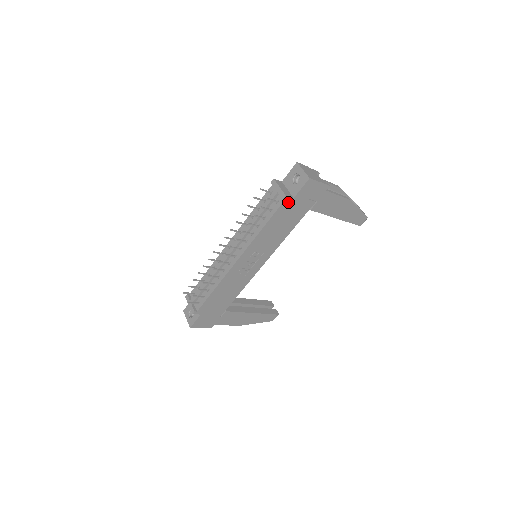
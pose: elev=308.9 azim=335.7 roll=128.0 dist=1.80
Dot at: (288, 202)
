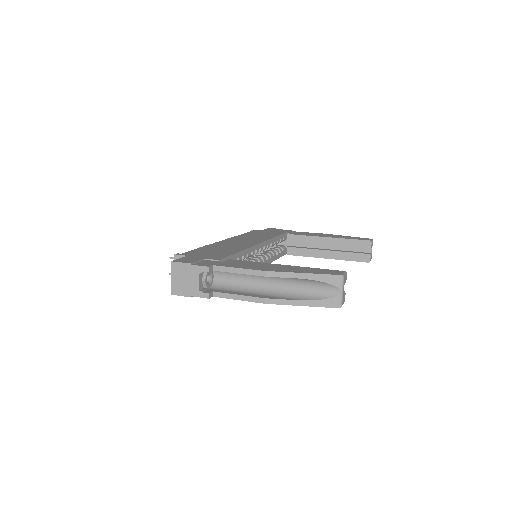
Dot at: occluded
